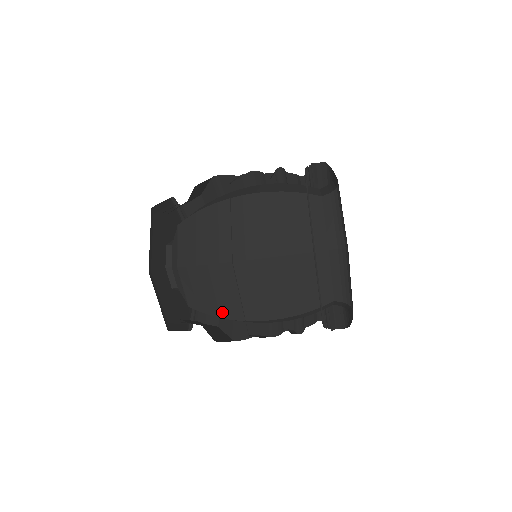
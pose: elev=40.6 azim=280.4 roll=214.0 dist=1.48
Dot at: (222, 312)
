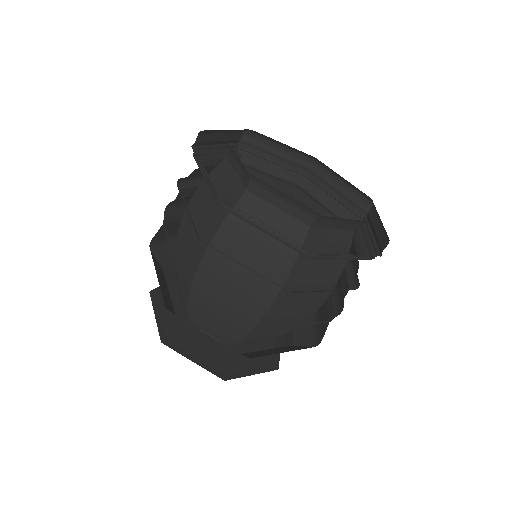
Dot at: (187, 290)
